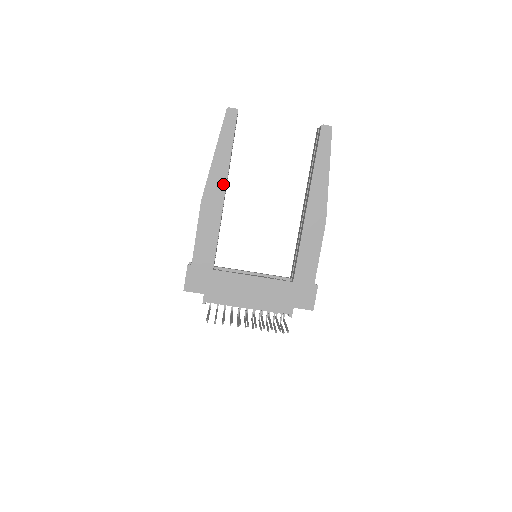
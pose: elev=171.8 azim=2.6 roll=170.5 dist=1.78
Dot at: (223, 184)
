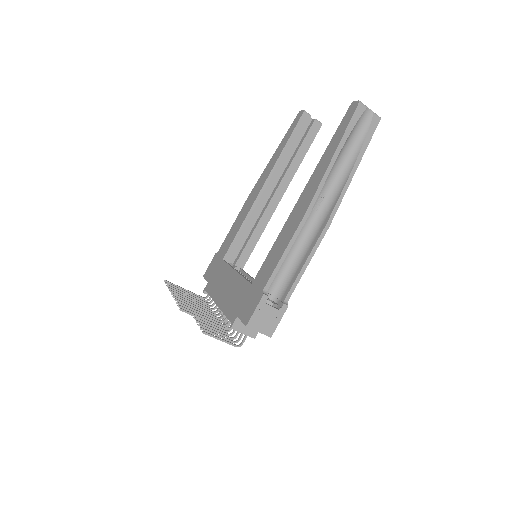
Dot at: (266, 179)
